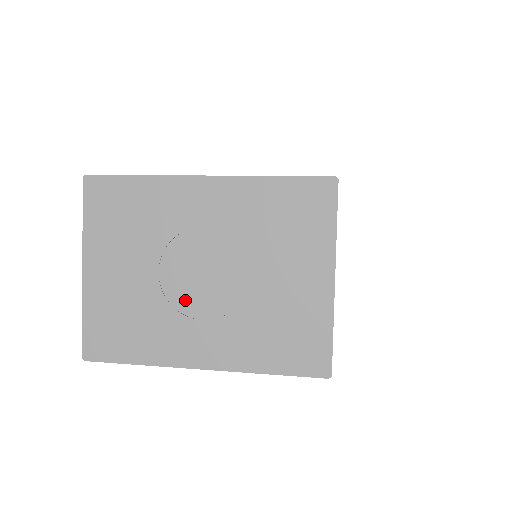
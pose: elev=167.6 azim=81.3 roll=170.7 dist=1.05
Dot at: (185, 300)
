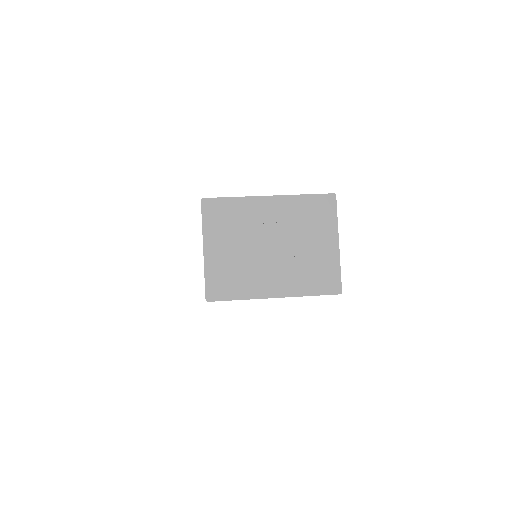
Dot at: (263, 262)
